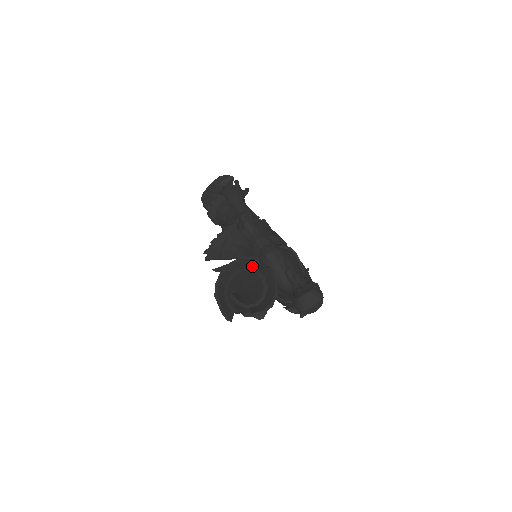
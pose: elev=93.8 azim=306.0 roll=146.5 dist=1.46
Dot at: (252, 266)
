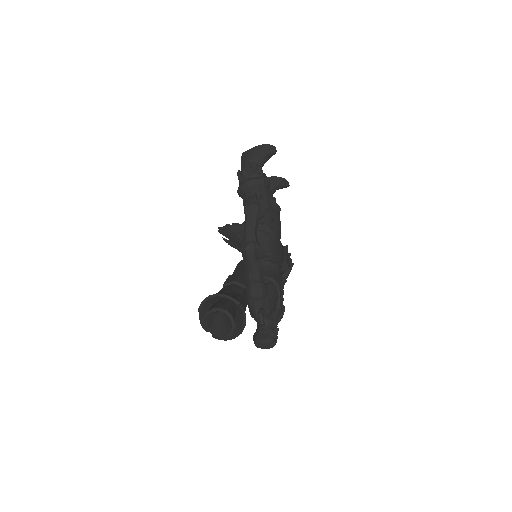
Dot at: occluded
